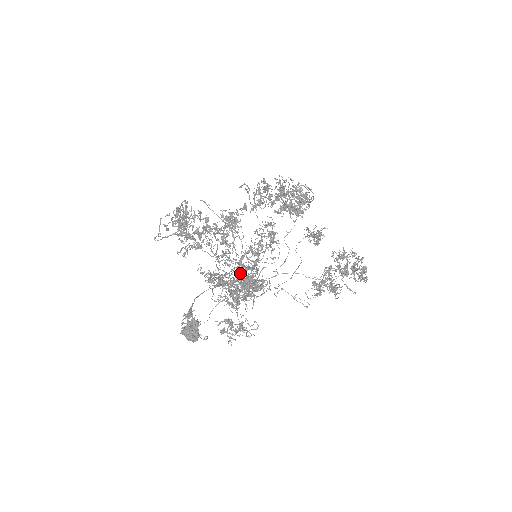
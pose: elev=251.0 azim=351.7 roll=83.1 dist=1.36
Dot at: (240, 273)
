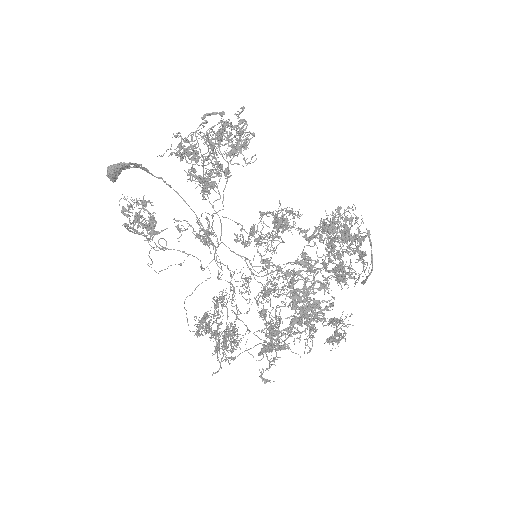
Dot at: (198, 133)
